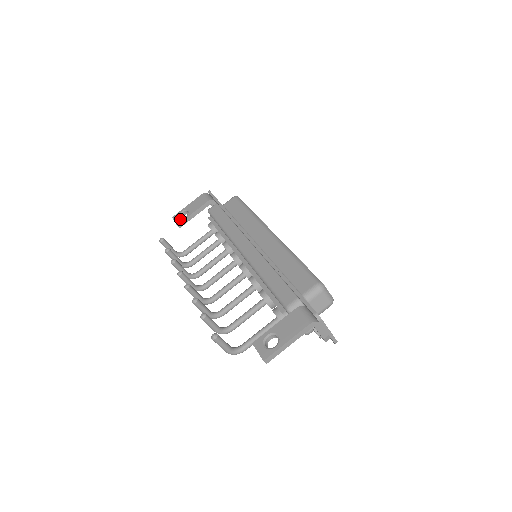
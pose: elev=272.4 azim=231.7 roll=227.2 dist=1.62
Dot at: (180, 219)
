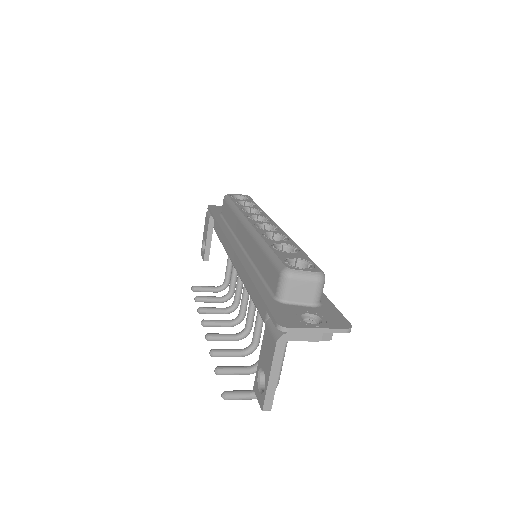
Dot at: (203, 253)
